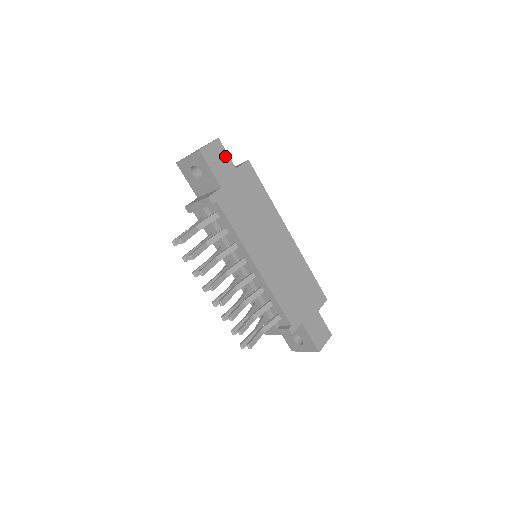
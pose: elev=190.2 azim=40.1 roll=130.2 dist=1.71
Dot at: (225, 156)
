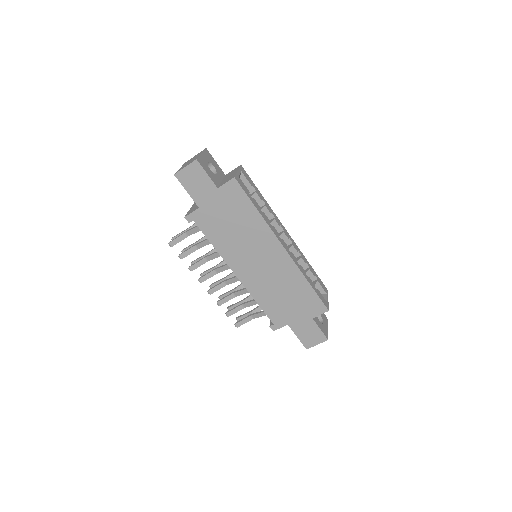
Dot at: (204, 177)
